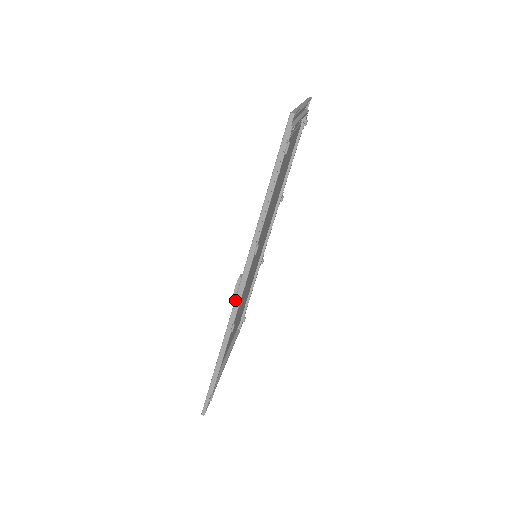
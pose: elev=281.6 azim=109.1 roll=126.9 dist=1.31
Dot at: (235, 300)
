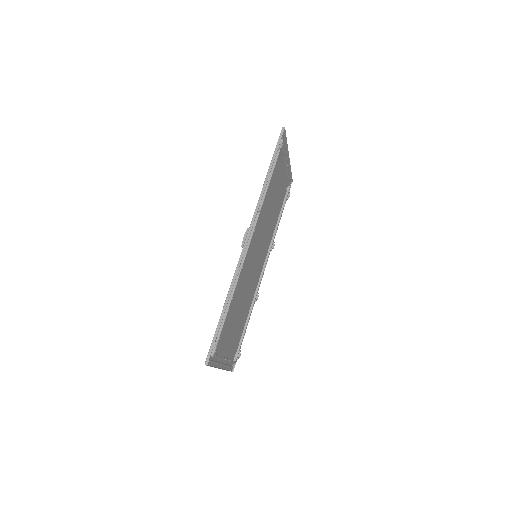
Dot at: (244, 245)
